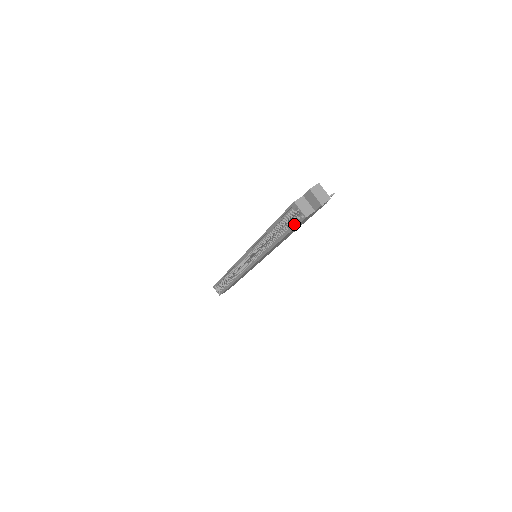
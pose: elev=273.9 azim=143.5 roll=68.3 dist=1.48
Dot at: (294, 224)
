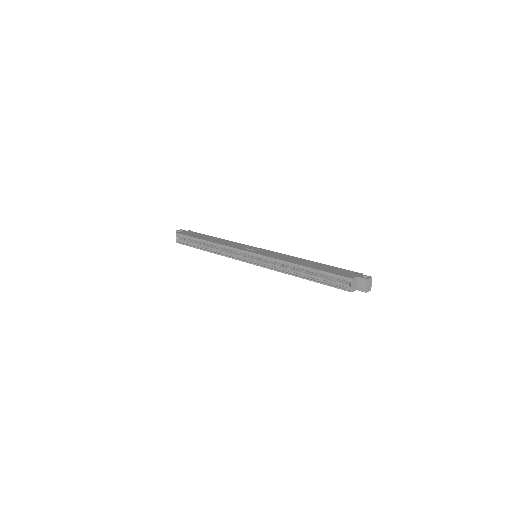
Dot at: (334, 284)
